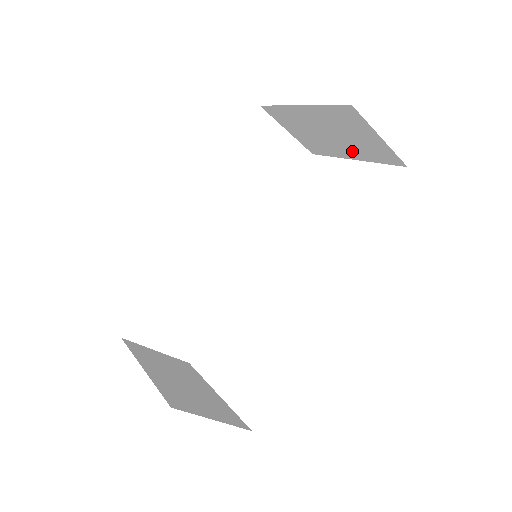
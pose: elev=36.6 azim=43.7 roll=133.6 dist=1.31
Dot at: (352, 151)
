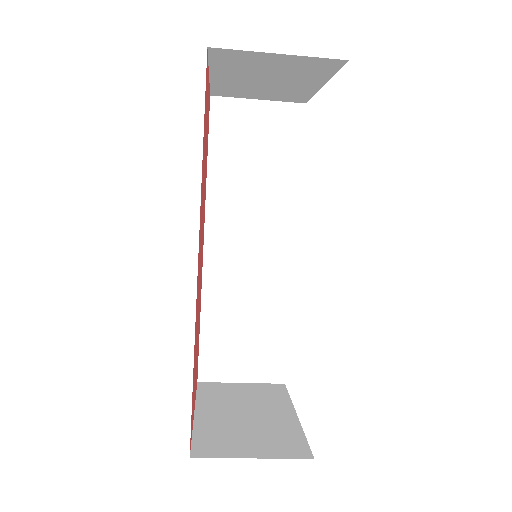
Dot at: (304, 81)
